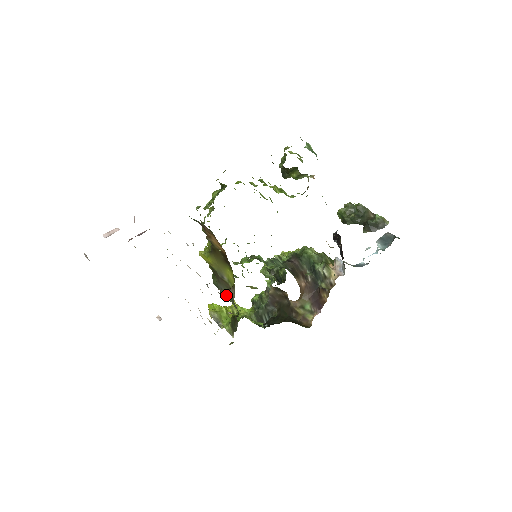
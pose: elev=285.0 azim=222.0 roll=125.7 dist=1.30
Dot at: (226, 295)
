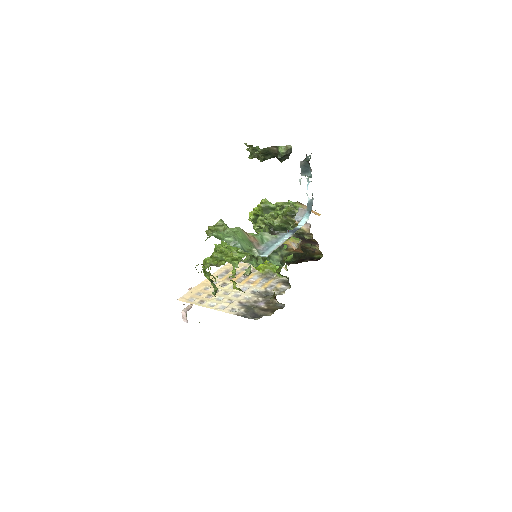
Dot at: occluded
